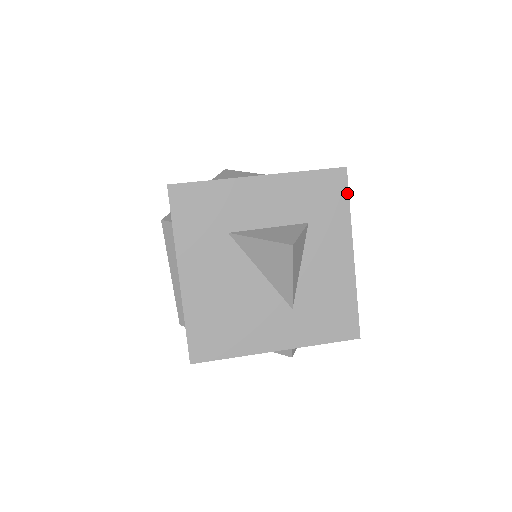
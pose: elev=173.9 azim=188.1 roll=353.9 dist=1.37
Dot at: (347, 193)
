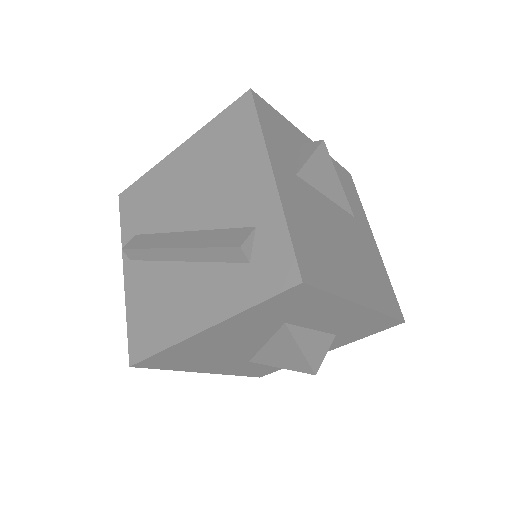
Dot at: (380, 331)
